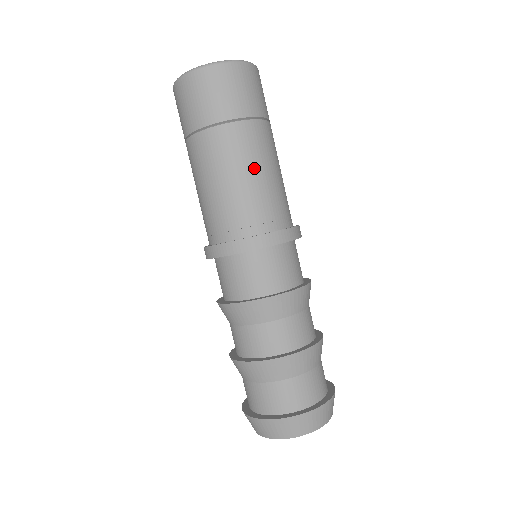
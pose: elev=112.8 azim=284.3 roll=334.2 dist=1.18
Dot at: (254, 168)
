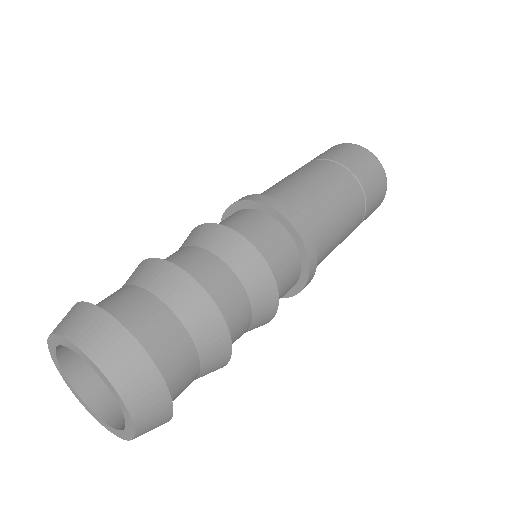
Dot at: (331, 193)
